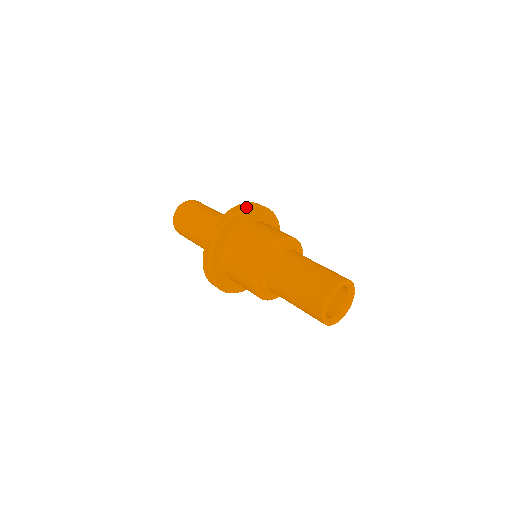
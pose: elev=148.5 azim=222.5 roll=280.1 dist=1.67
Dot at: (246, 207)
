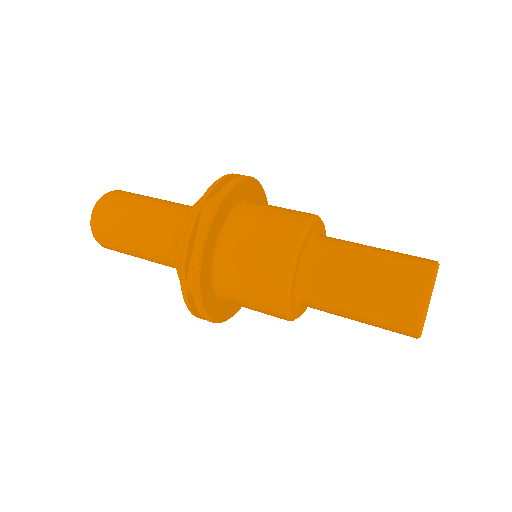
Dot at: (208, 218)
